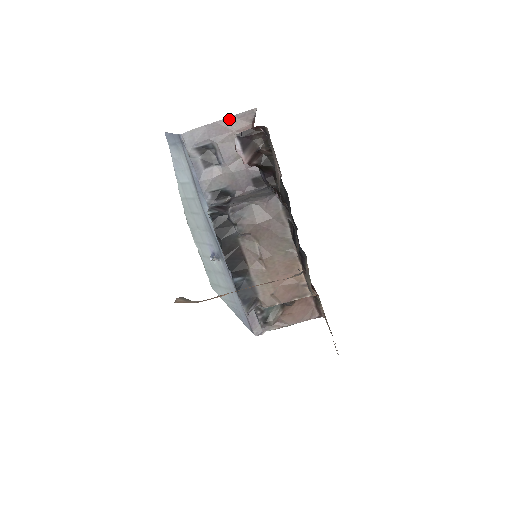
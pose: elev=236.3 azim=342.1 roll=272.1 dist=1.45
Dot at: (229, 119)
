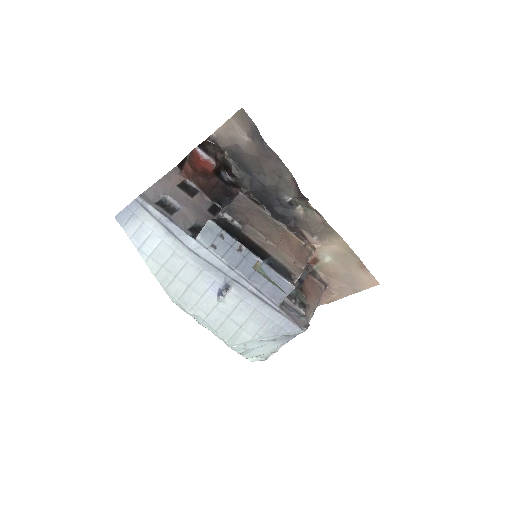
Dot at: (164, 178)
